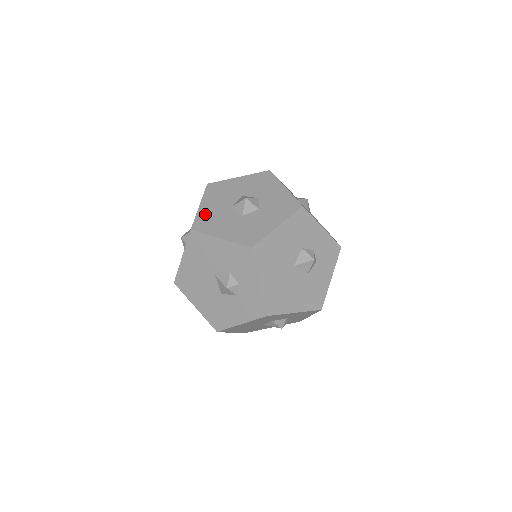
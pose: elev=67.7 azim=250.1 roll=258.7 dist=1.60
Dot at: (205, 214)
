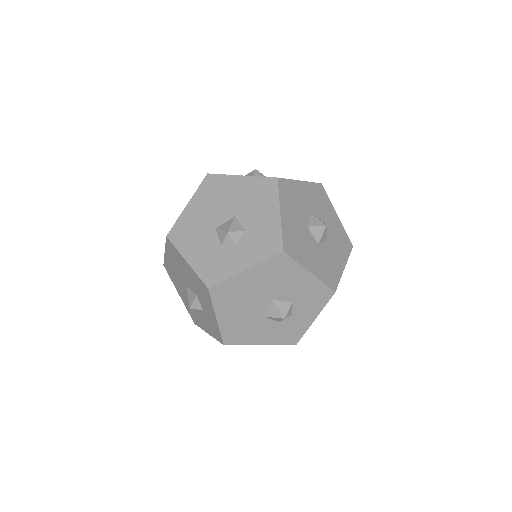
Dot at: (289, 229)
